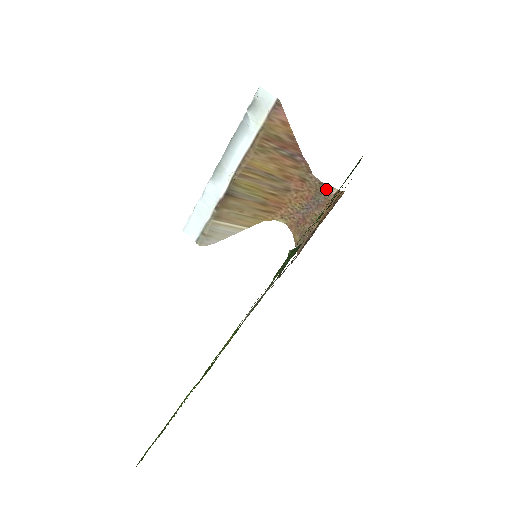
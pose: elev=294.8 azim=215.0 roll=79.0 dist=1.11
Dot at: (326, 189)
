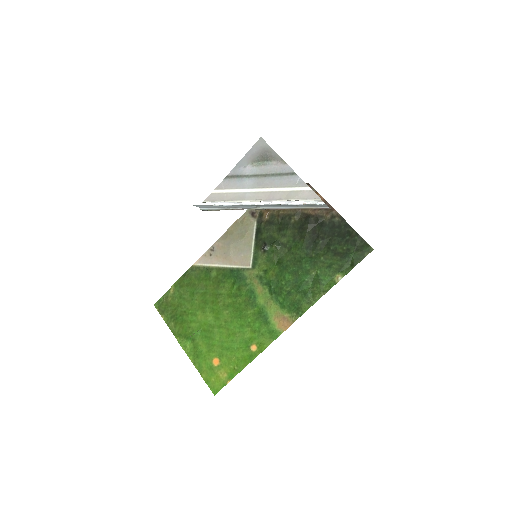
Dot at: (310, 187)
